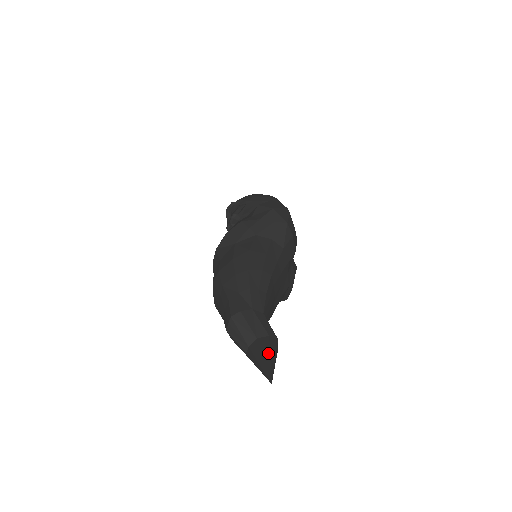
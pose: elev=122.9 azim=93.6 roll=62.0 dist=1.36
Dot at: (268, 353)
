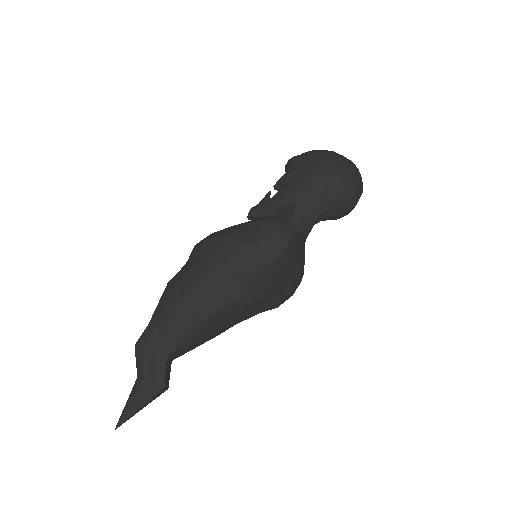
Dot at: (138, 399)
